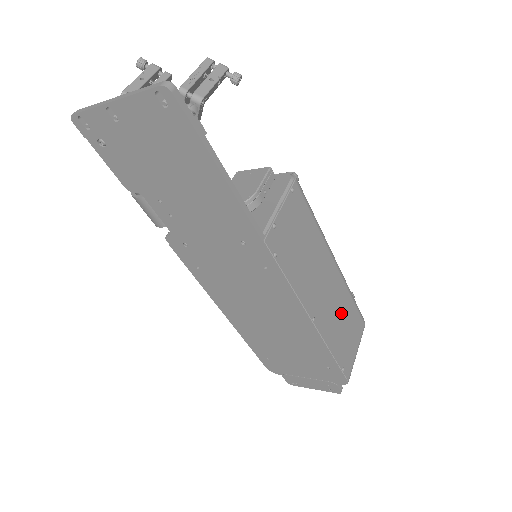
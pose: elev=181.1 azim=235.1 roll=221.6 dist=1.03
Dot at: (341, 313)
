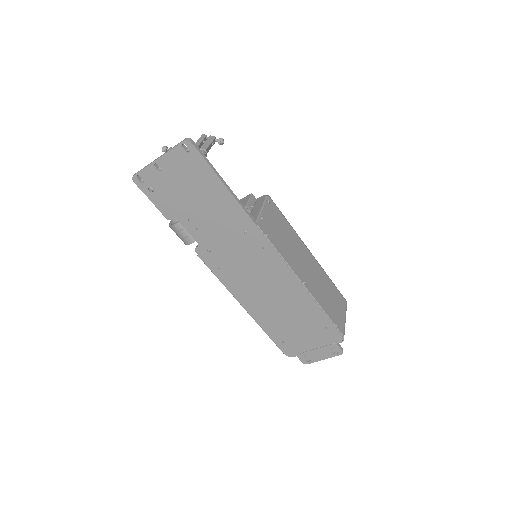
Dot at: (324, 287)
